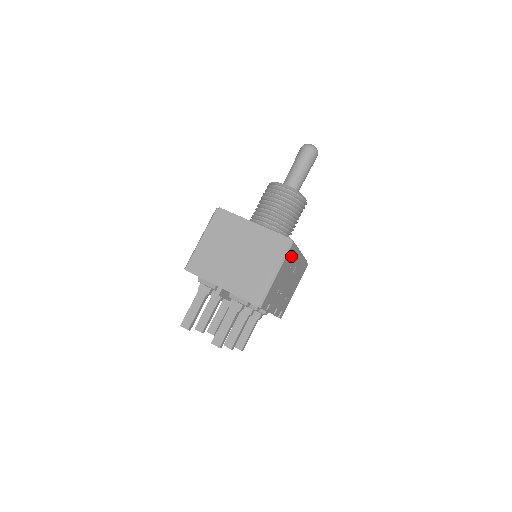
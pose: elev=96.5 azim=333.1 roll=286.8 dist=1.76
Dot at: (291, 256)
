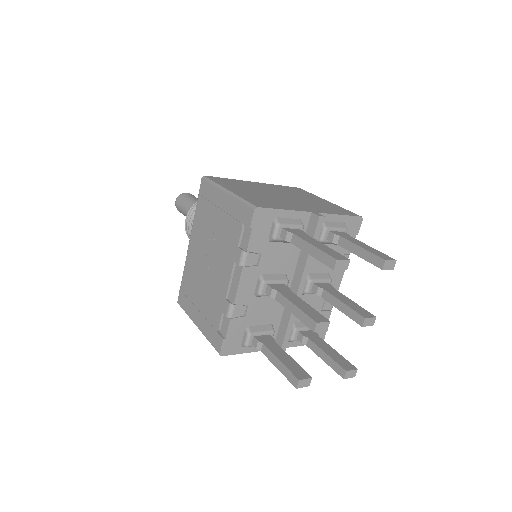
Dot at: occluded
